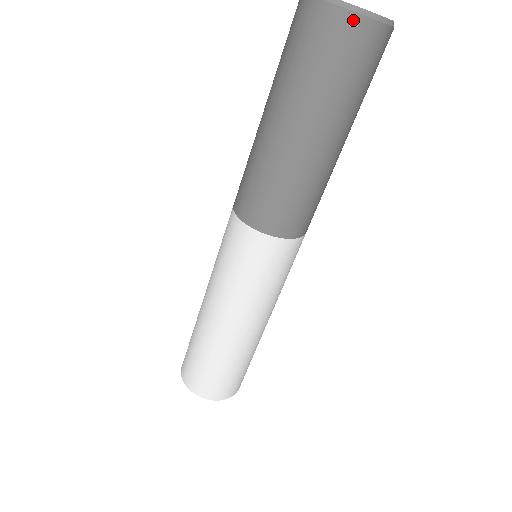
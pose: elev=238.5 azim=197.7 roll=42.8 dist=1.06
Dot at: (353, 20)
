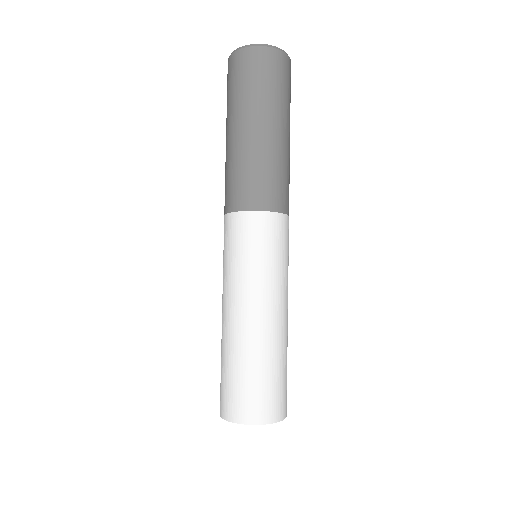
Dot at: (252, 51)
